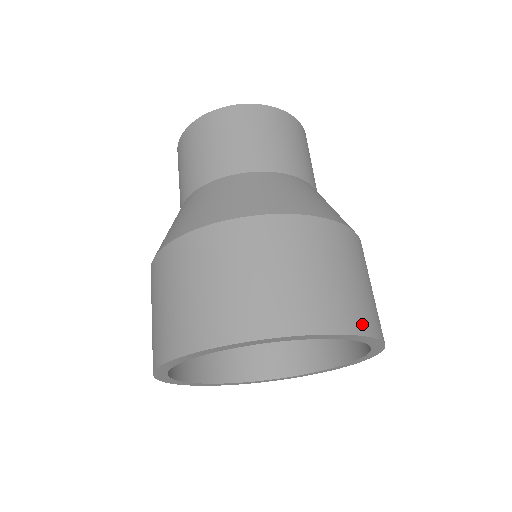
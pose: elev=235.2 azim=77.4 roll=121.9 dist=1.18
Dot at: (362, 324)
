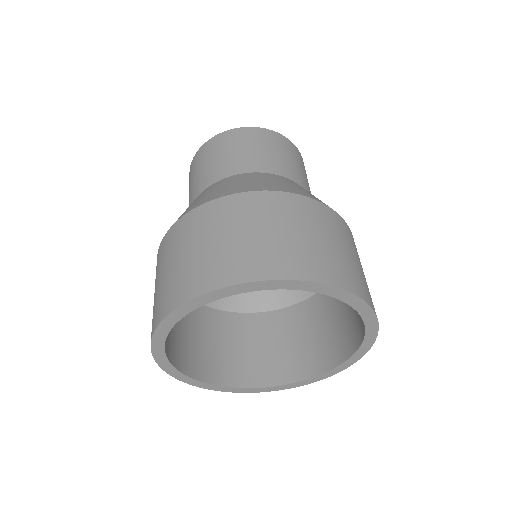
Dot at: (359, 289)
